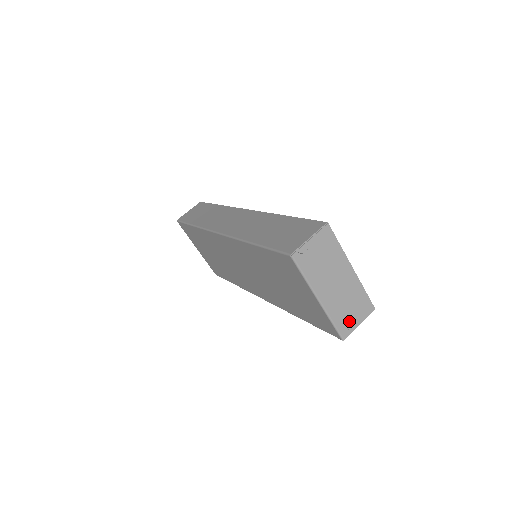
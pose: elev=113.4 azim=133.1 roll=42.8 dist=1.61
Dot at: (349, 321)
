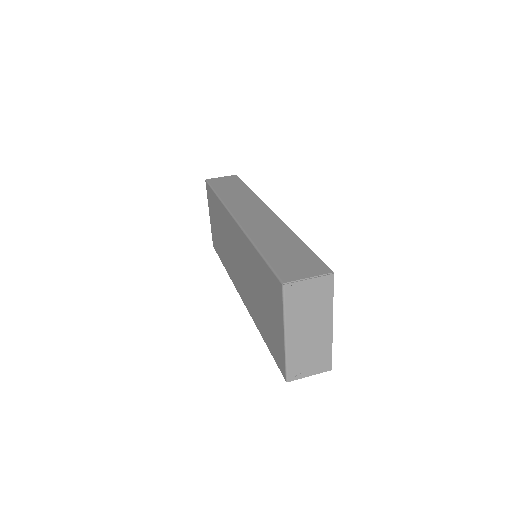
Dot at: (302, 368)
